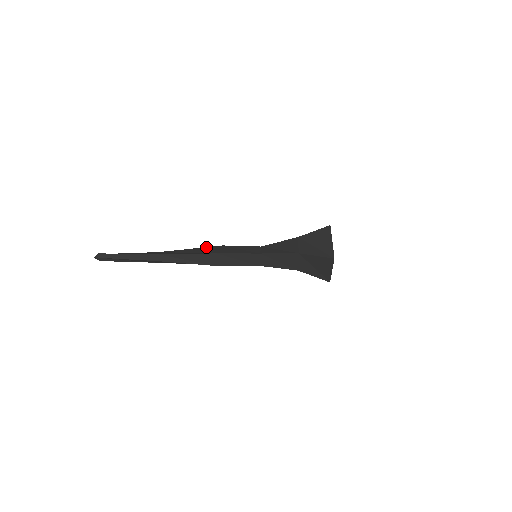
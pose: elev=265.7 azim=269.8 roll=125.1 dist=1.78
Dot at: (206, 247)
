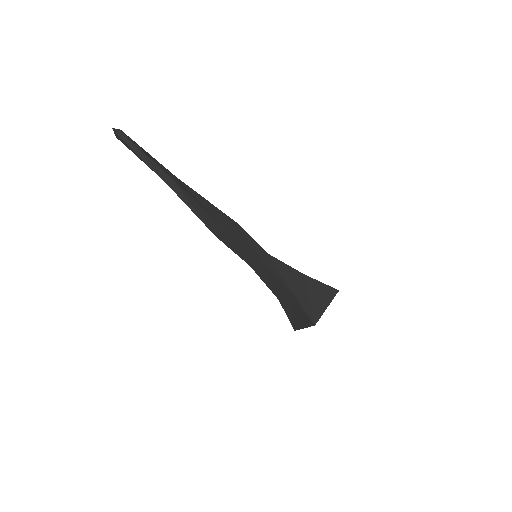
Dot at: (221, 211)
